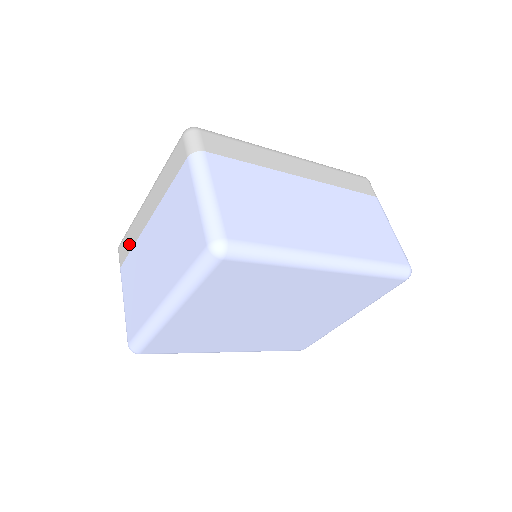
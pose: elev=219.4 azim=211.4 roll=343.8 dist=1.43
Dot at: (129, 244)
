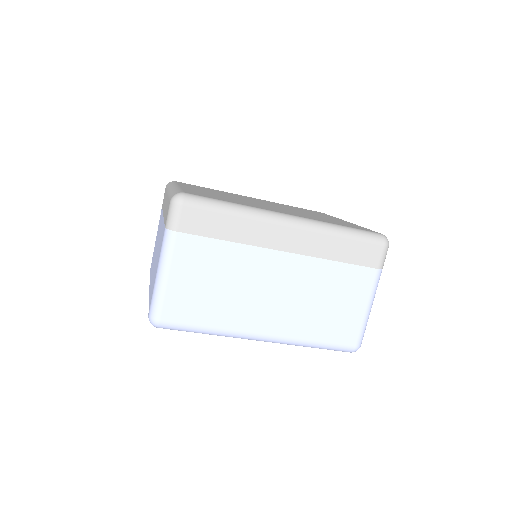
Dot at: occluded
